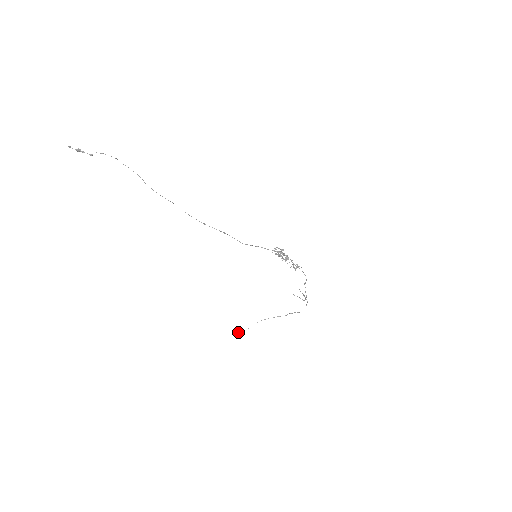
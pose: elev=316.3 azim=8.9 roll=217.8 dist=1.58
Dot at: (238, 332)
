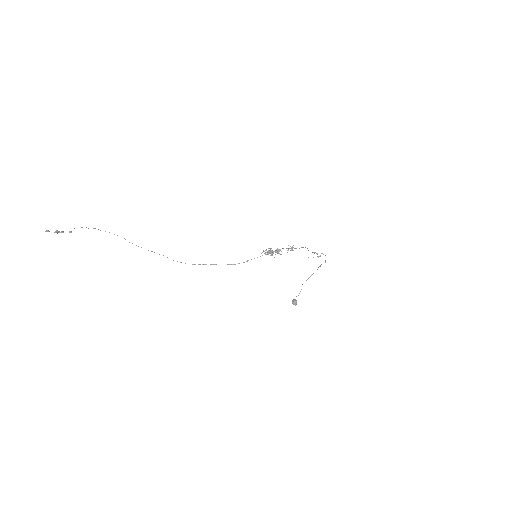
Dot at: (293, 300)
